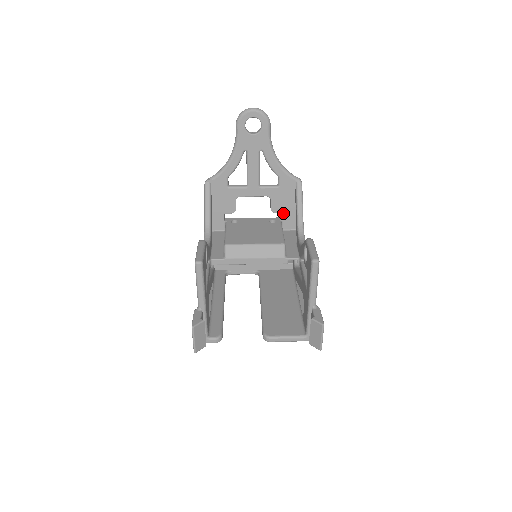
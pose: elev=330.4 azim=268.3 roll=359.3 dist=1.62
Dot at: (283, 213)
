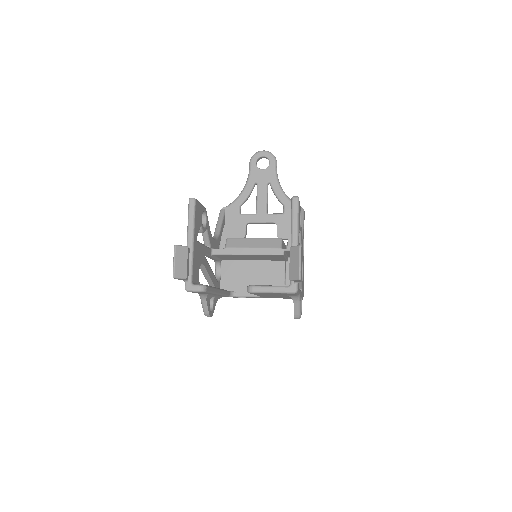
Dot at: (288, 239)
